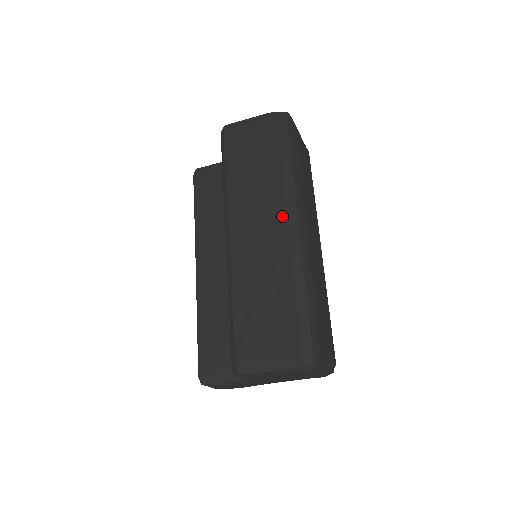
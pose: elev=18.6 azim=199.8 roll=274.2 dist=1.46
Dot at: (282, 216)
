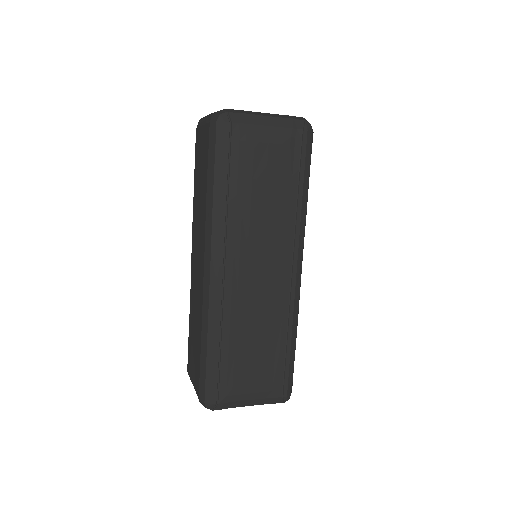
Dot at: (203, 256)
